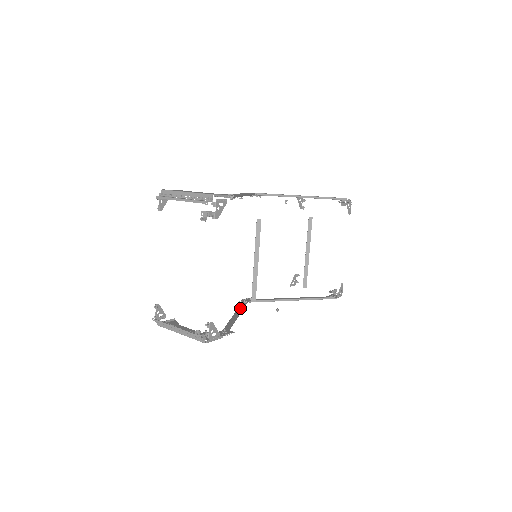
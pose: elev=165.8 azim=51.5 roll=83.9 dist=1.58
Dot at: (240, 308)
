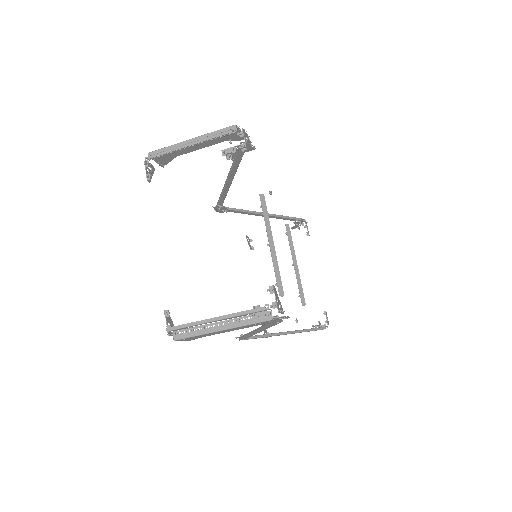
Dot at: occluded
